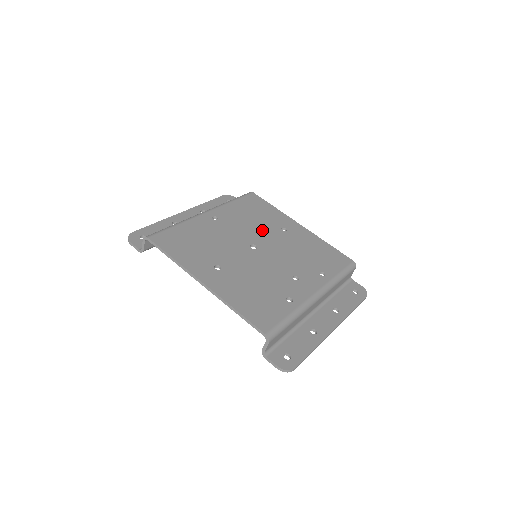
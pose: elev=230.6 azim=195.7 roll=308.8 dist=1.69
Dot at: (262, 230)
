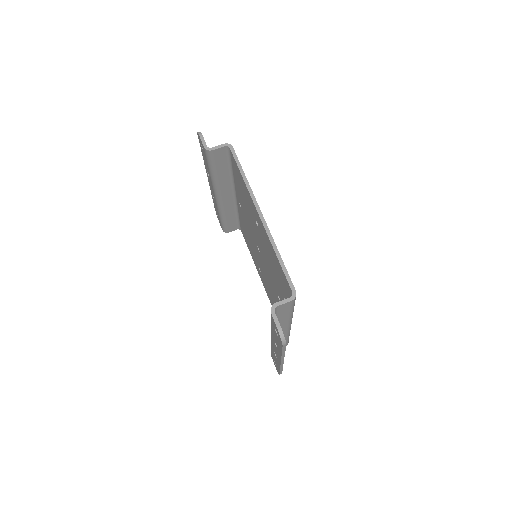
Dot at: occluded
